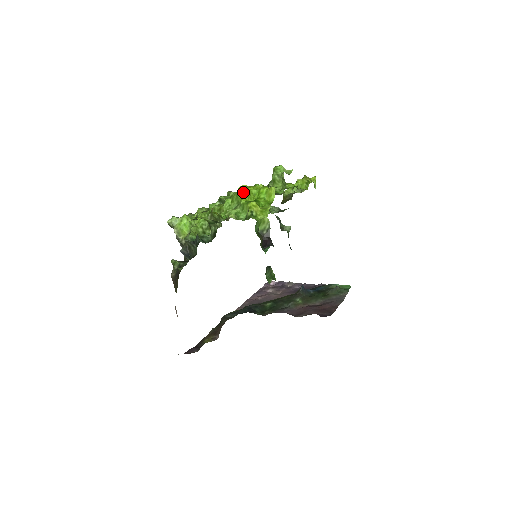
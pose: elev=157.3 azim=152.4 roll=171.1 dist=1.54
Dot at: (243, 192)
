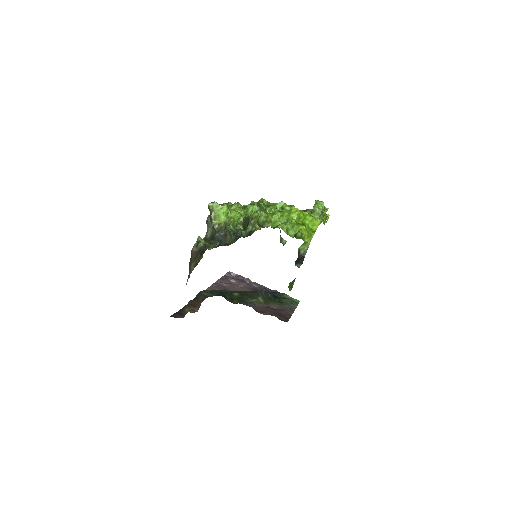
Dot at: (296, 214)
